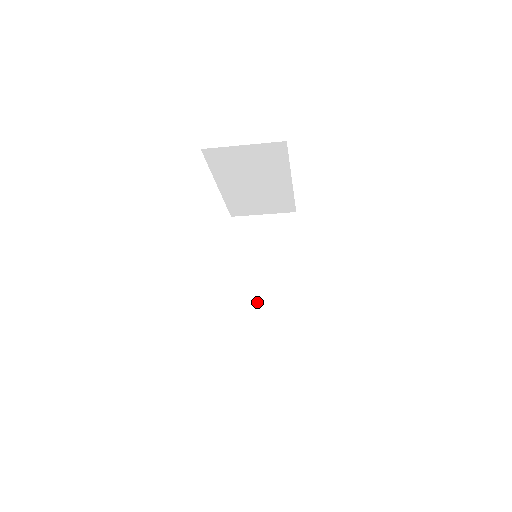
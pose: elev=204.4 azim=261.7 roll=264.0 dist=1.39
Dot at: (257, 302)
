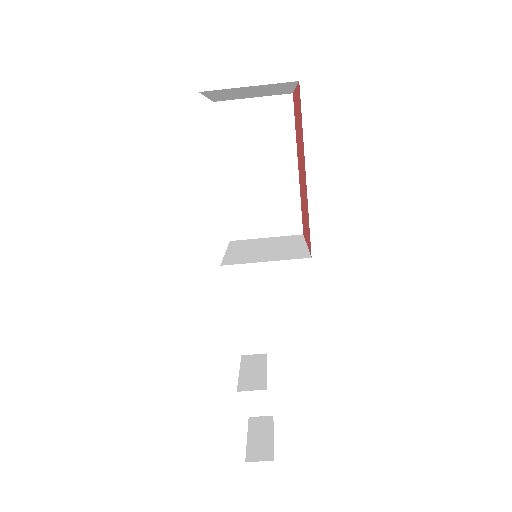
Dot at: (251, 381)
